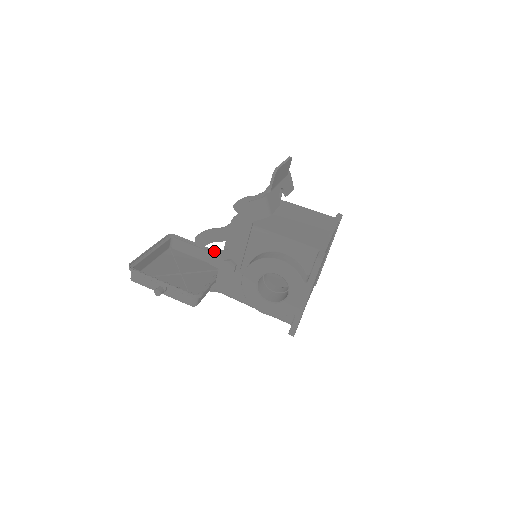
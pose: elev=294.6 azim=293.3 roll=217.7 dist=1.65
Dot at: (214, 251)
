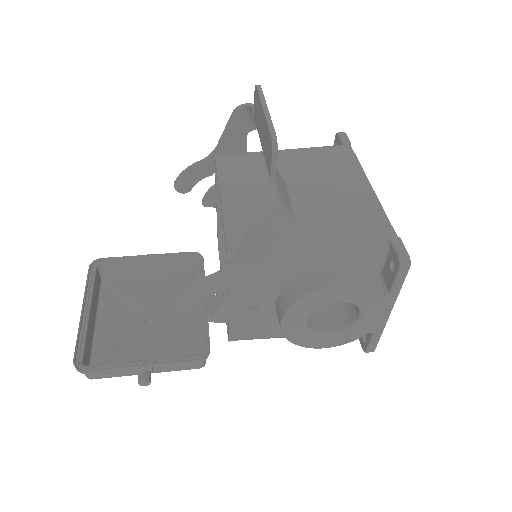
Dot at: (170, 255)
